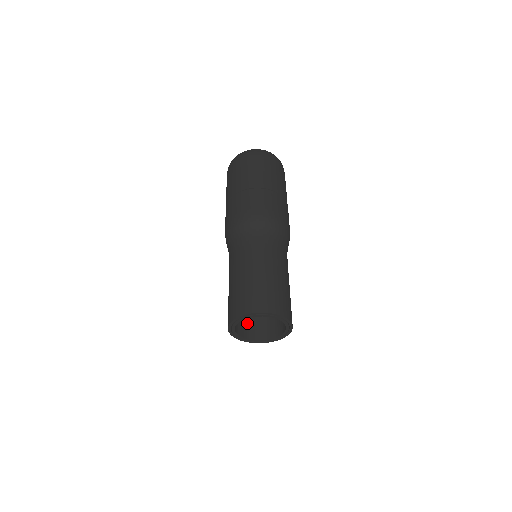
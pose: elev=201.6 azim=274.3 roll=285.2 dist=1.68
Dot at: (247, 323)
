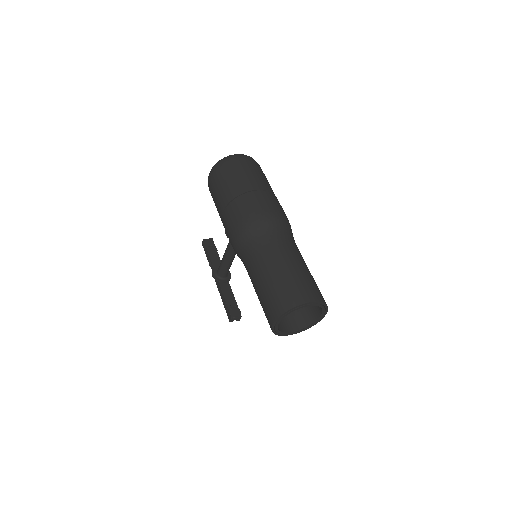
Dot at: occluded
